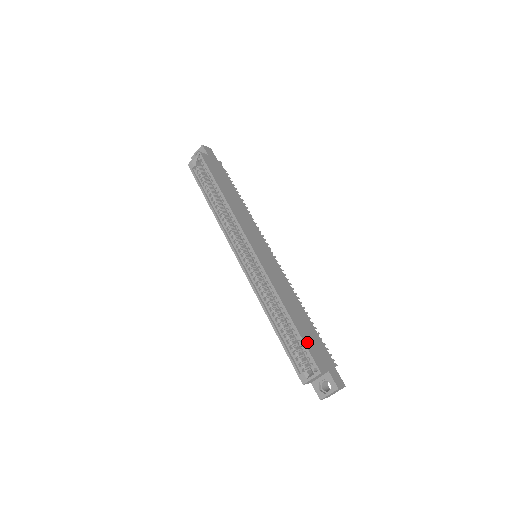
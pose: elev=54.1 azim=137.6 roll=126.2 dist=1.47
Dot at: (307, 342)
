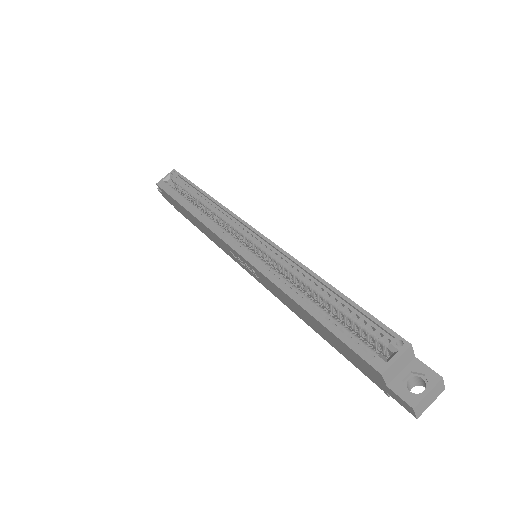
Dot at: (369, 316)
